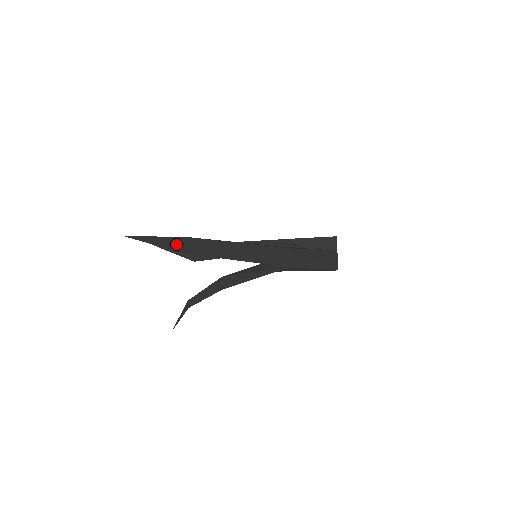
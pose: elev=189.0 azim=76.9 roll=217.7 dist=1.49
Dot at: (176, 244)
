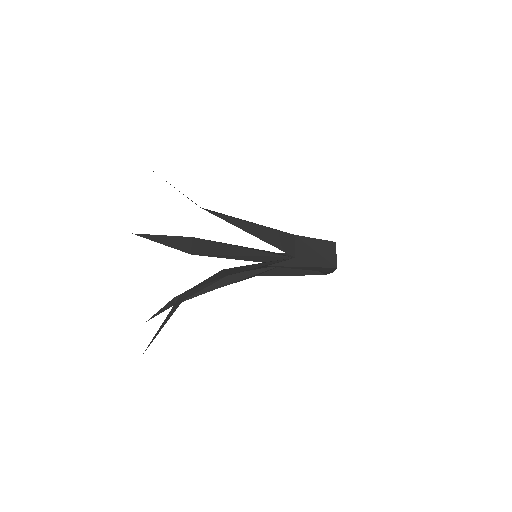
Dot at: occluded
